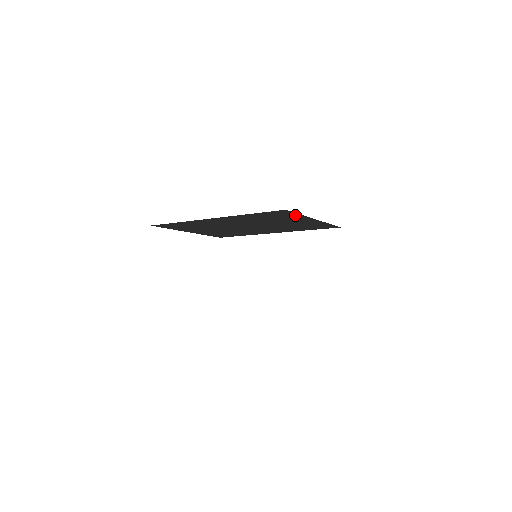
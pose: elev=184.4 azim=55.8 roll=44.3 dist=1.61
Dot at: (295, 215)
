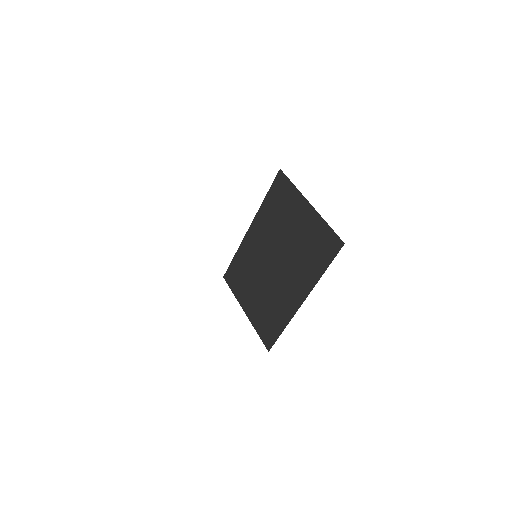
Dot at: (291, 190)
